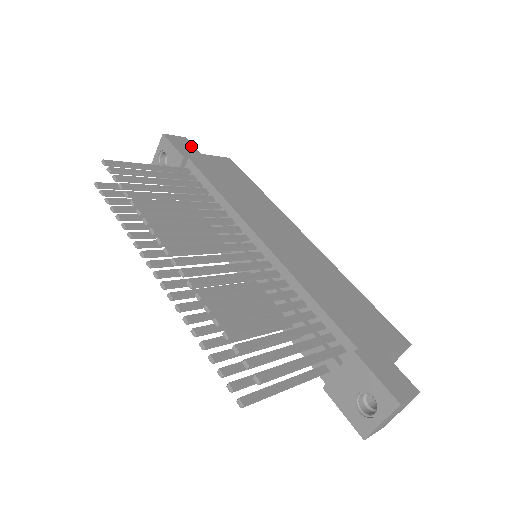
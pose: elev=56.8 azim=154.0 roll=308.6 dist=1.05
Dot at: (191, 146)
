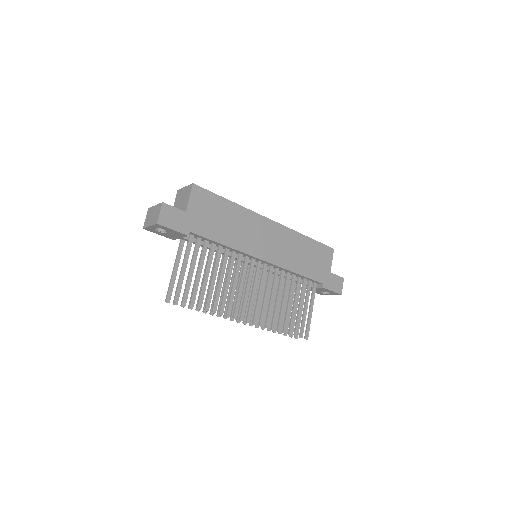
Dot at: (175, 211)
